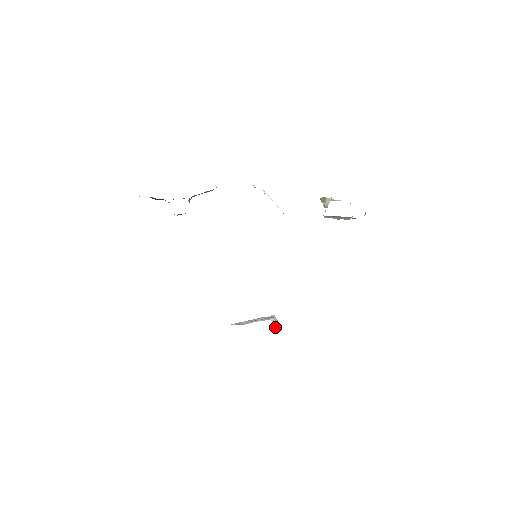
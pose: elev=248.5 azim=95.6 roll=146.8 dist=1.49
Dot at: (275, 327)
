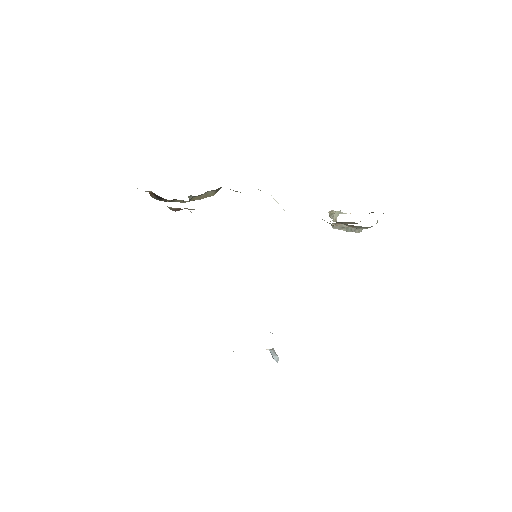
Dot at: occluded
